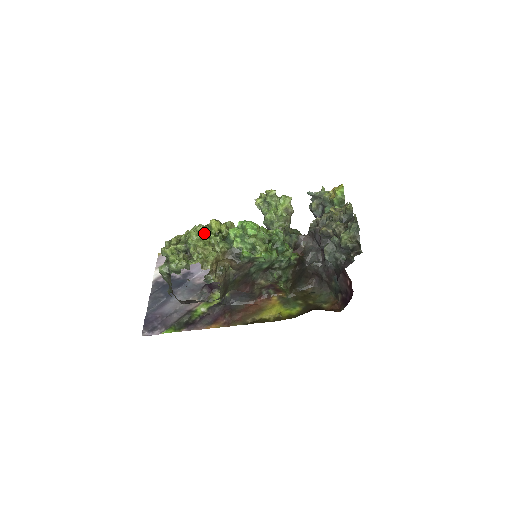
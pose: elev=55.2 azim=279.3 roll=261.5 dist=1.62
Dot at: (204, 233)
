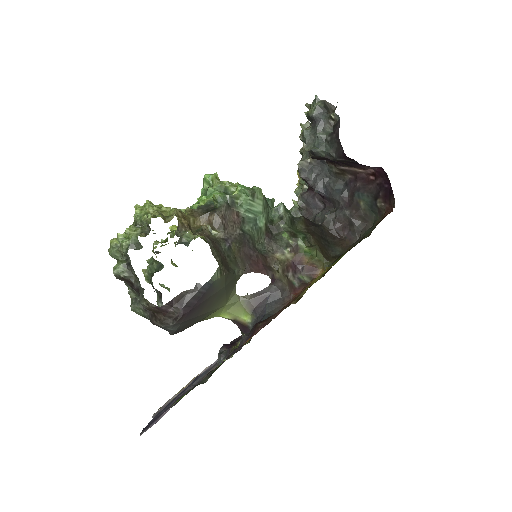
Dot at: occluded
